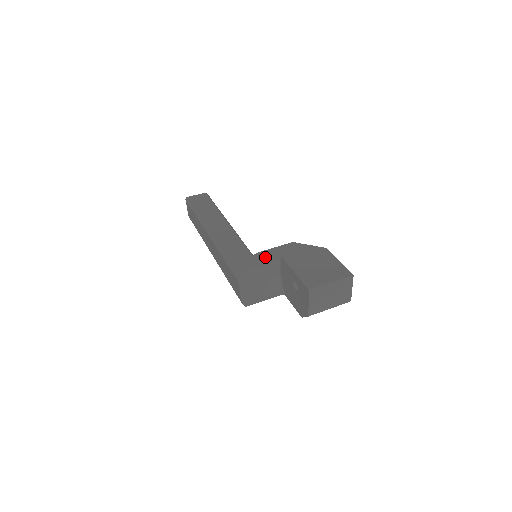
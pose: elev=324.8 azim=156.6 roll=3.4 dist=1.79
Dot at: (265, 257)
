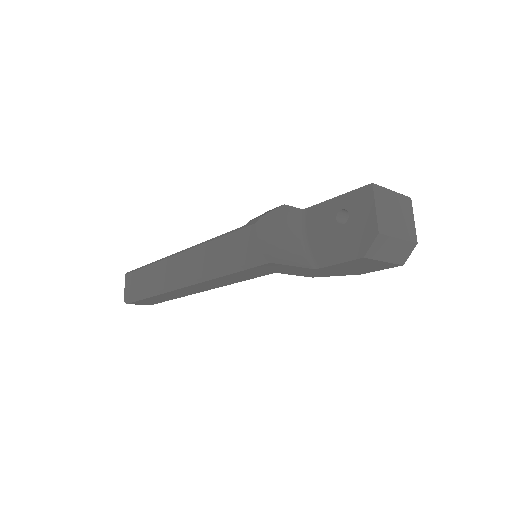
Dot at: (285, 207)
